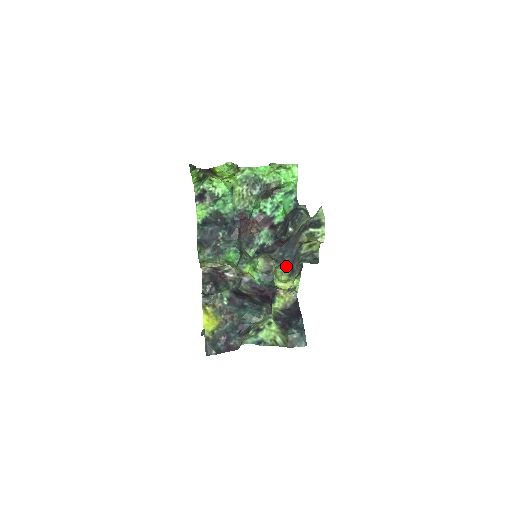
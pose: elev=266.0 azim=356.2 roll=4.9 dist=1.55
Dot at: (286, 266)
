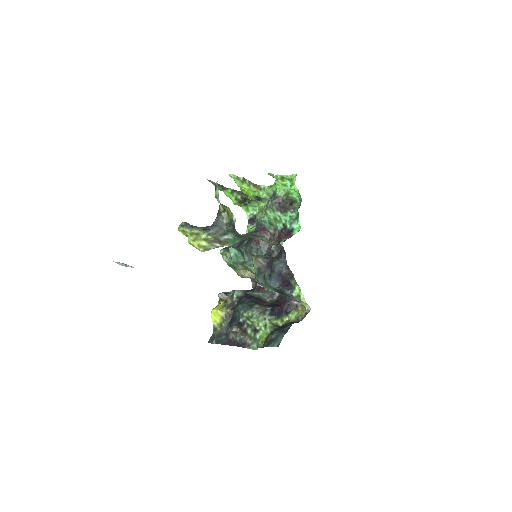
Dot at: (200, 227)
